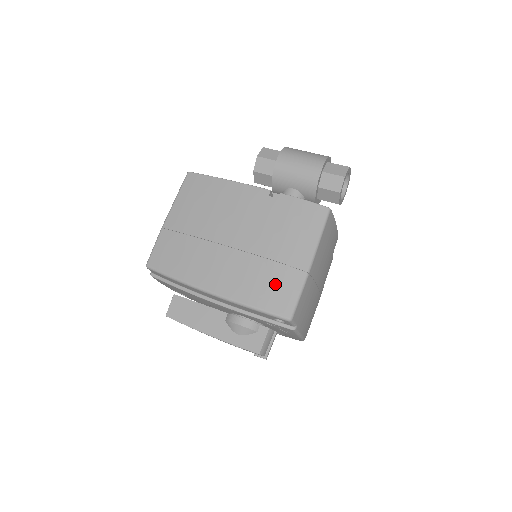
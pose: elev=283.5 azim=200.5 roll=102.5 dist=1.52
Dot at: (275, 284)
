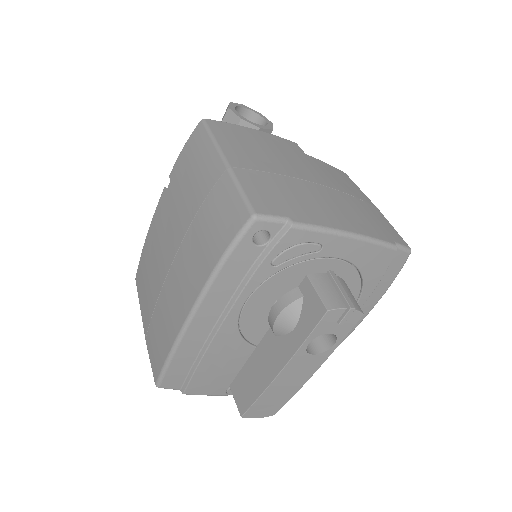
Dot at: (214, 220)
